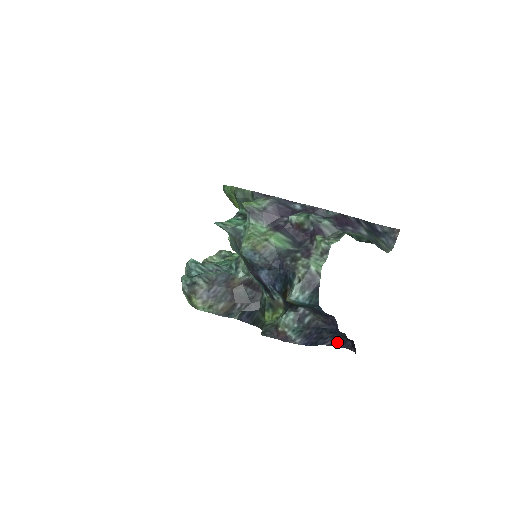
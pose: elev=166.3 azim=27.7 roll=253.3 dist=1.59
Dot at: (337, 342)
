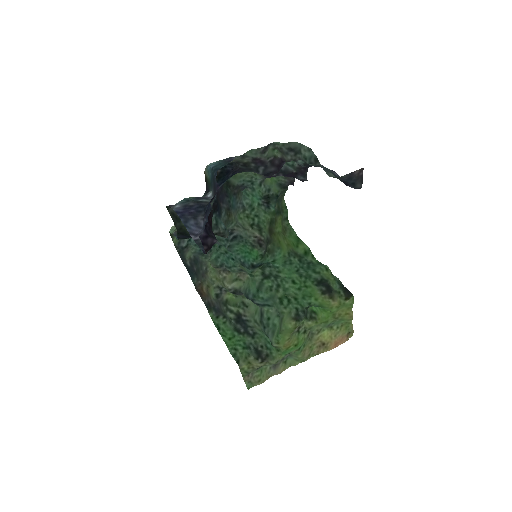
Dot at: occluded
